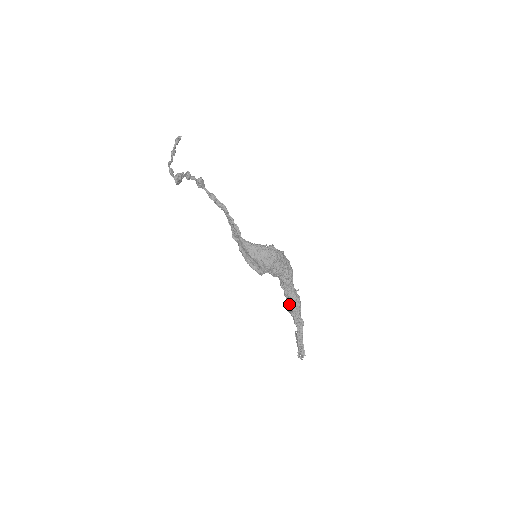
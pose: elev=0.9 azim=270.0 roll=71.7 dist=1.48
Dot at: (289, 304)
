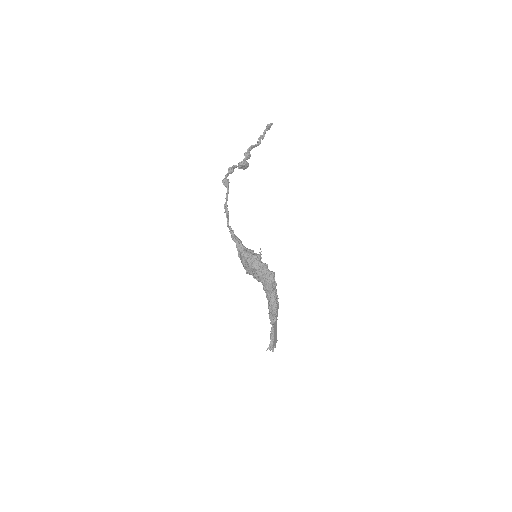
Dot at: occluded
